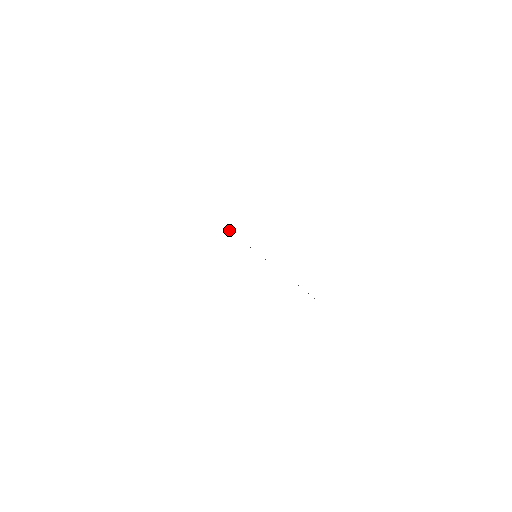
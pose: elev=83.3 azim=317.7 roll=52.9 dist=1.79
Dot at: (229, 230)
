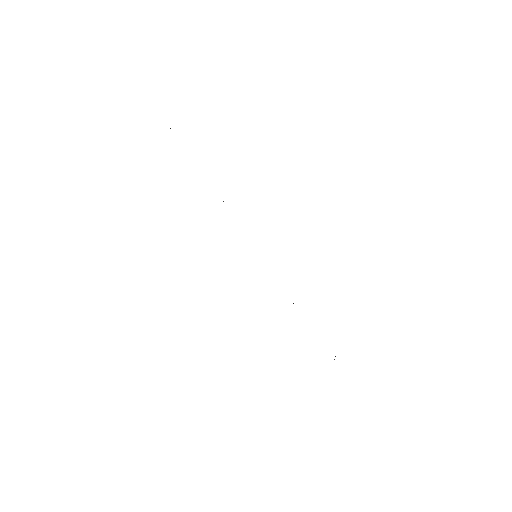
Dot at: occluded
